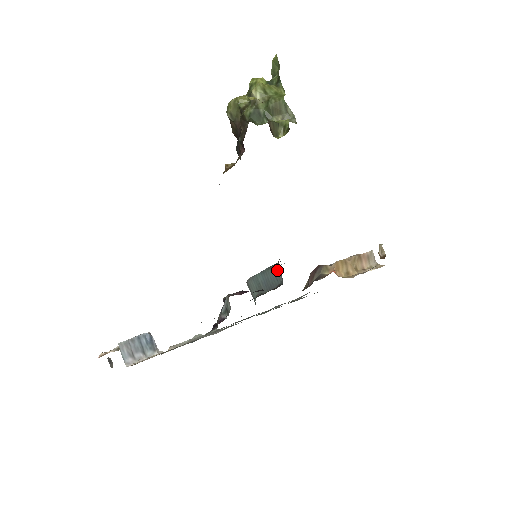
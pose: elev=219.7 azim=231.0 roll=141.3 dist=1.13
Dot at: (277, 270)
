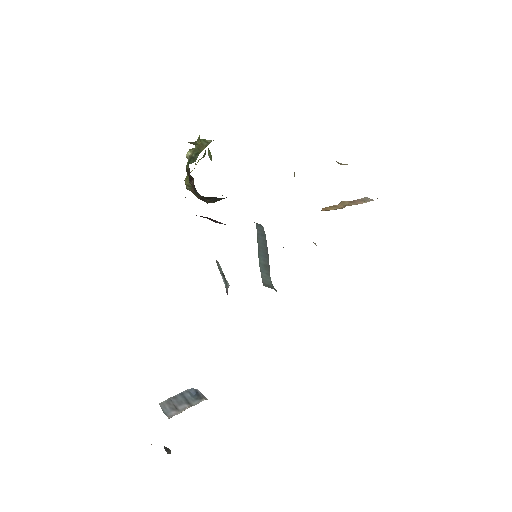
Dot at: (257, 228)
